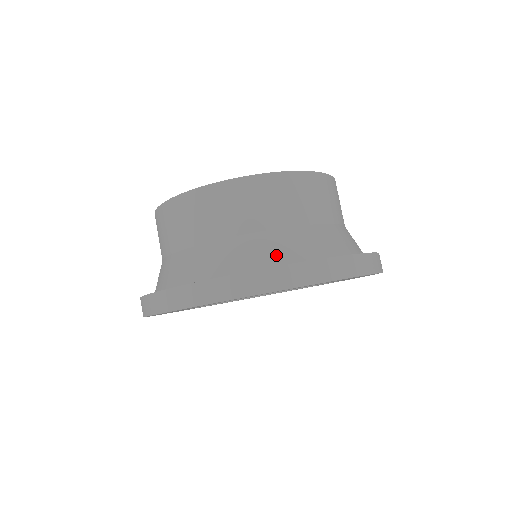
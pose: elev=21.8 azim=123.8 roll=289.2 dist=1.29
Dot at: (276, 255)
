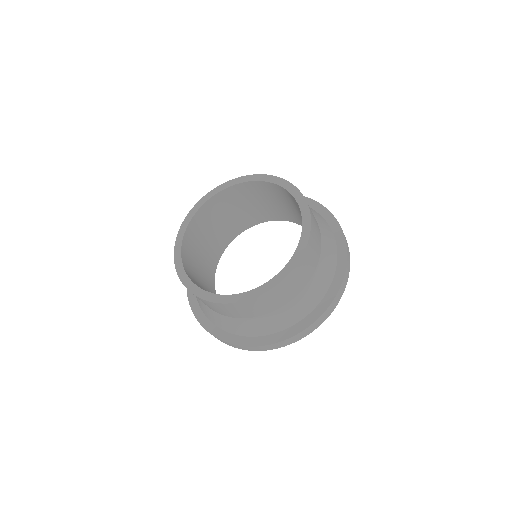
Dot at: (274, 327)
